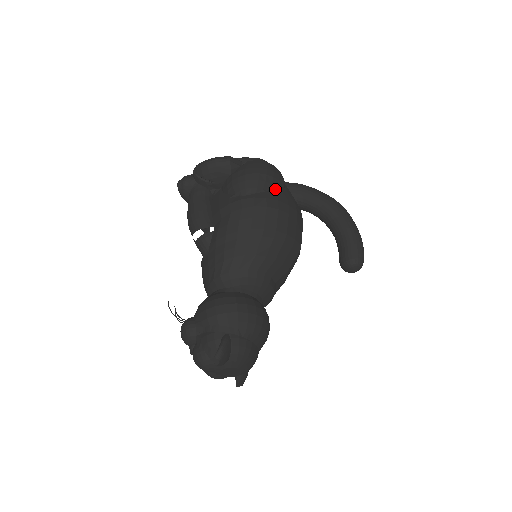
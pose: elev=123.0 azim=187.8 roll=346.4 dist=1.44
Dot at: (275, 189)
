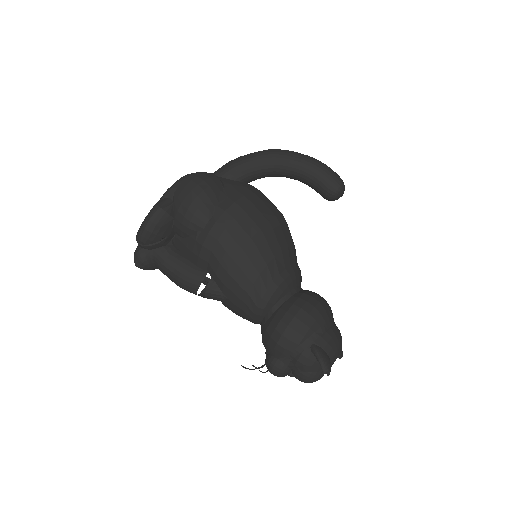
Dot at: (220, 194)
